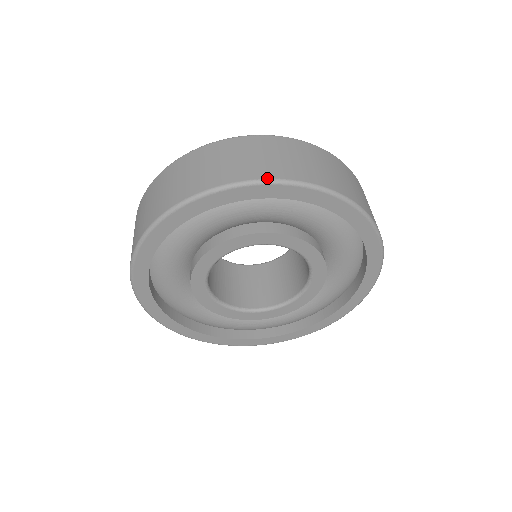
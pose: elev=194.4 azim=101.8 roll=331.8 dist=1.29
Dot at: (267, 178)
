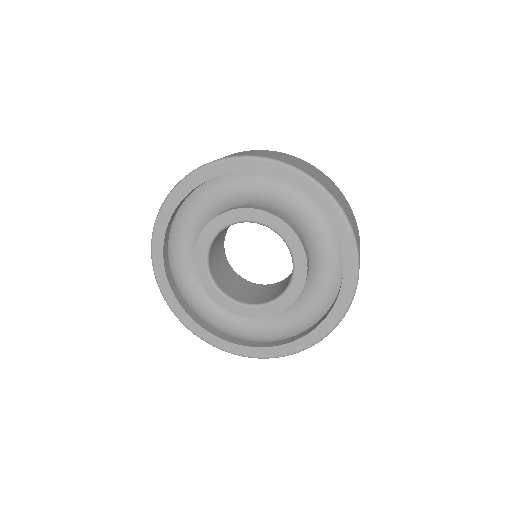
Dot at: (170, 192)
